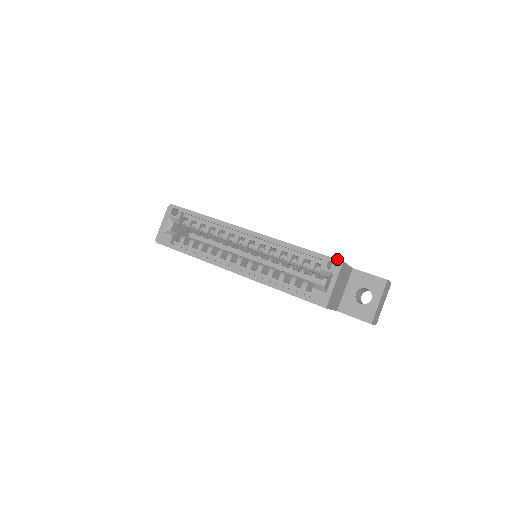
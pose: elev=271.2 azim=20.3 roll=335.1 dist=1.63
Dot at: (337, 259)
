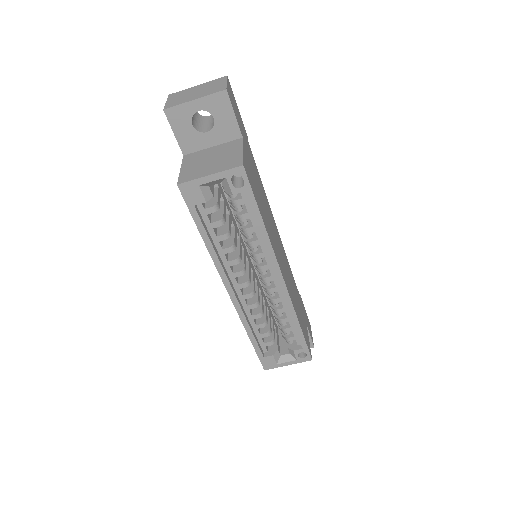
Dot at: (311, 356)
